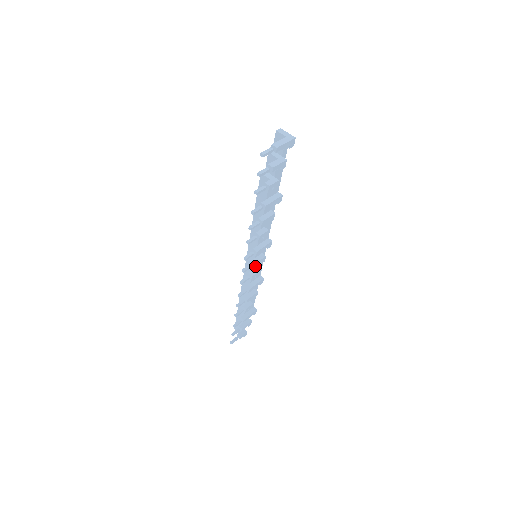
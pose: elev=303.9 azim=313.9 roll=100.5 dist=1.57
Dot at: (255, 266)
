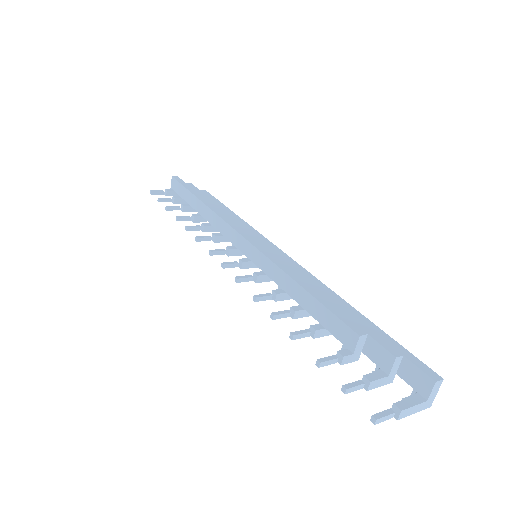
Dot at: occluded
